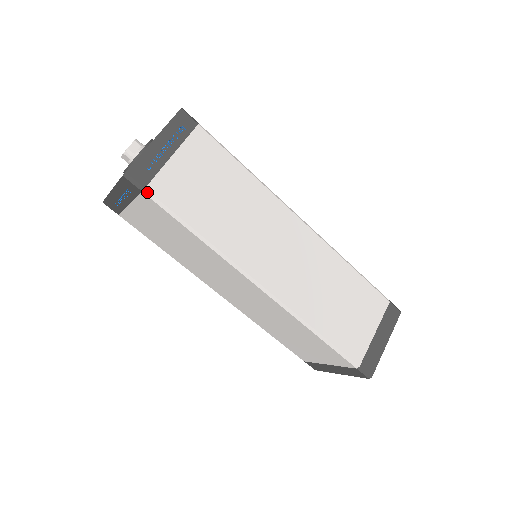
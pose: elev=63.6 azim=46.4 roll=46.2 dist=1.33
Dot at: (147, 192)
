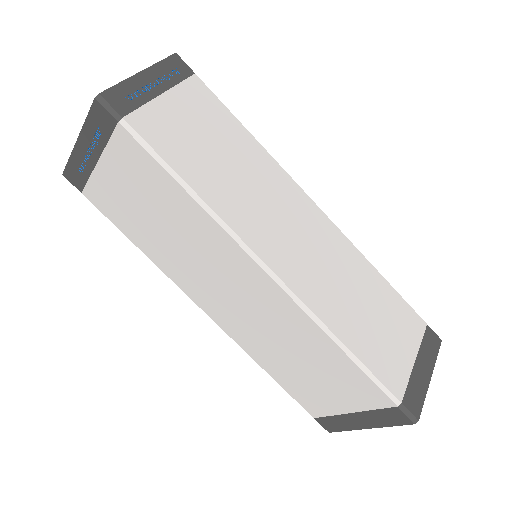
Dot at: (125, 123)
